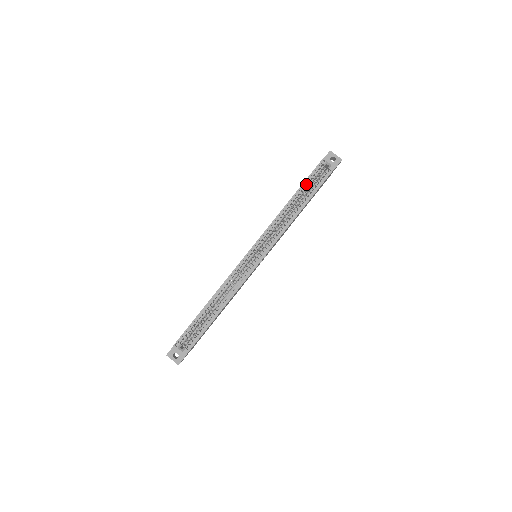
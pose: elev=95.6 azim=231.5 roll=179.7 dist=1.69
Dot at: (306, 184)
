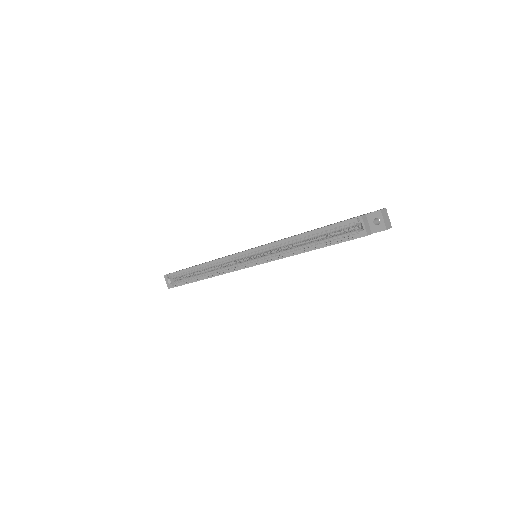
Dot at: (330, 228)
